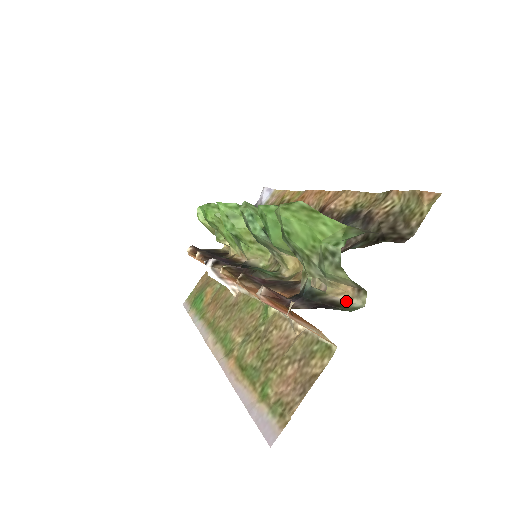
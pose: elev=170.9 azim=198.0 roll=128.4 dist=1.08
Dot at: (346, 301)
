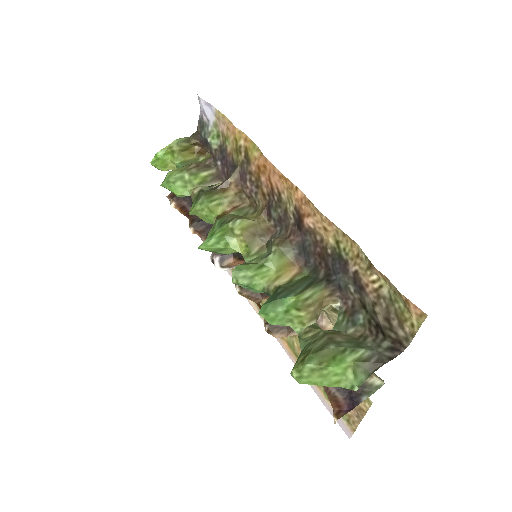
Dot at: (368, 379)
